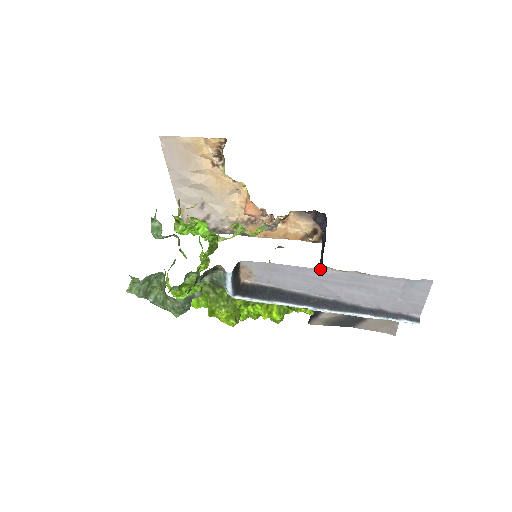
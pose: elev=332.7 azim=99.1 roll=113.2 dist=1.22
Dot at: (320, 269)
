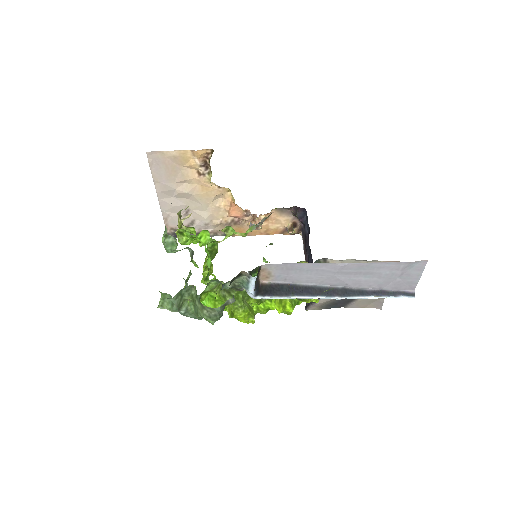
Dot at: (333, 263)
